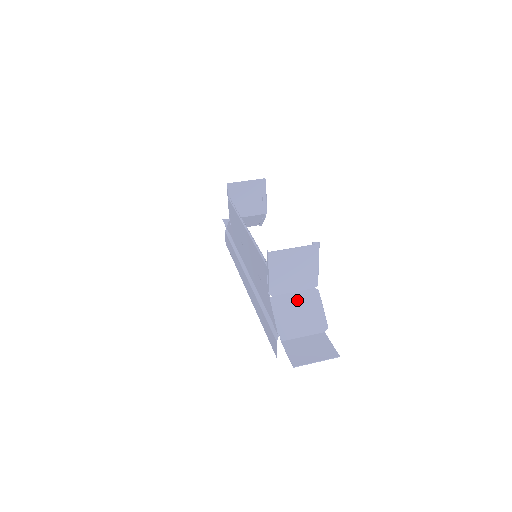
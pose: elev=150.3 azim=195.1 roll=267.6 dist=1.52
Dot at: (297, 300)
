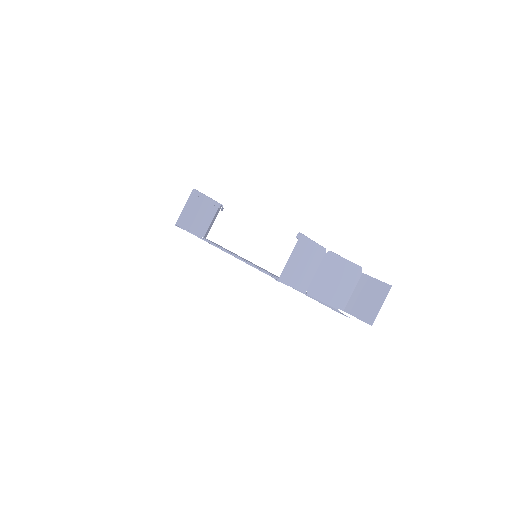
Dot at: (324, 274)
